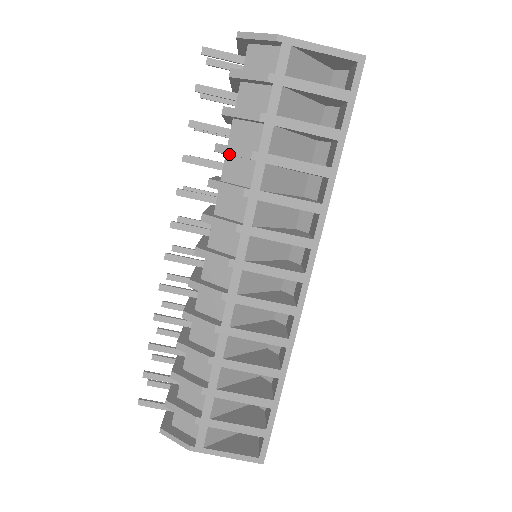
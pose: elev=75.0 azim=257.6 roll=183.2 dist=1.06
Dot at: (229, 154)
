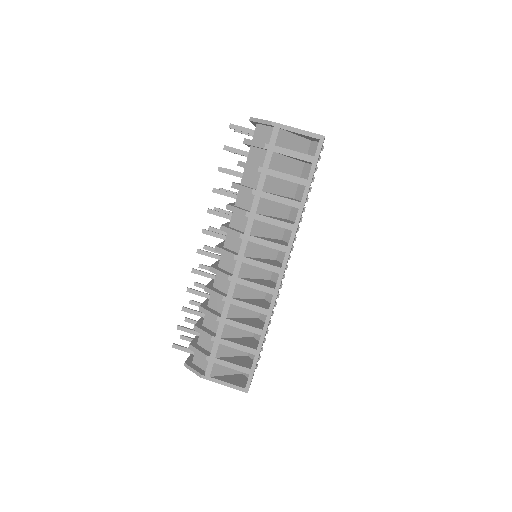
Dot at: occluded
